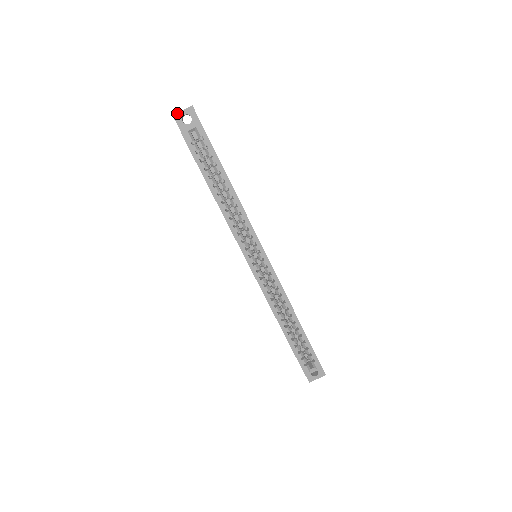
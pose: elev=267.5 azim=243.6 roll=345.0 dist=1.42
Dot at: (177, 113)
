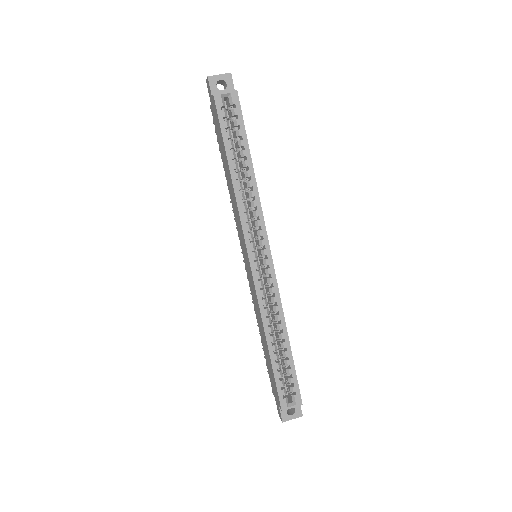
Dot at: (213, 75)
